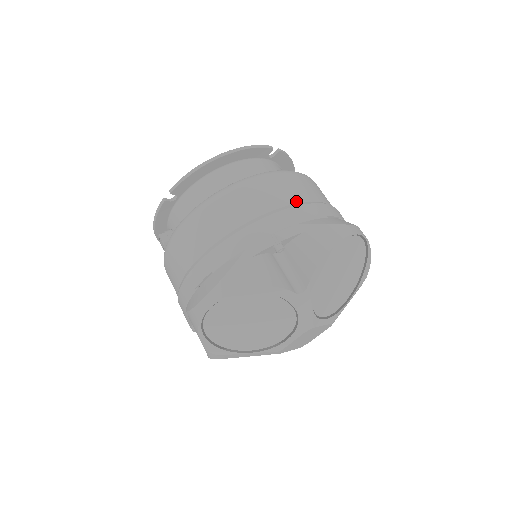
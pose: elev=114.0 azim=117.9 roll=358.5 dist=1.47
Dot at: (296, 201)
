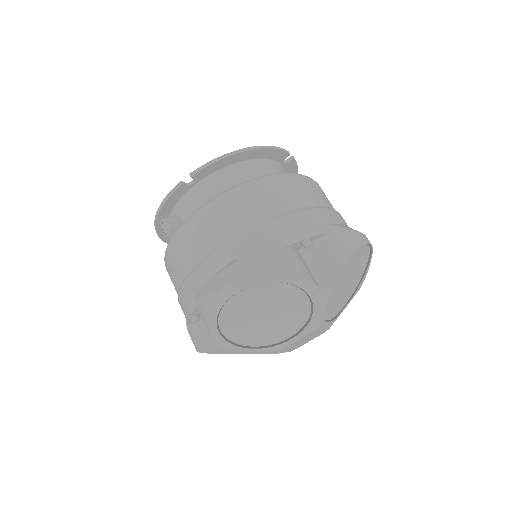
Dot at: (319, 204)
